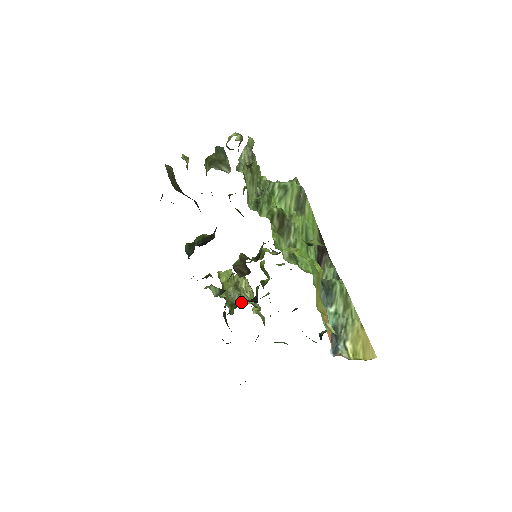
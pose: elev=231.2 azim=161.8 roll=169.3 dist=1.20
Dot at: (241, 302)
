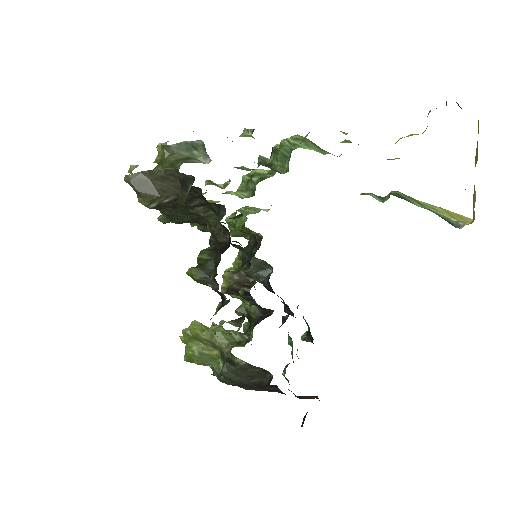
Dot at: (246, 334)
